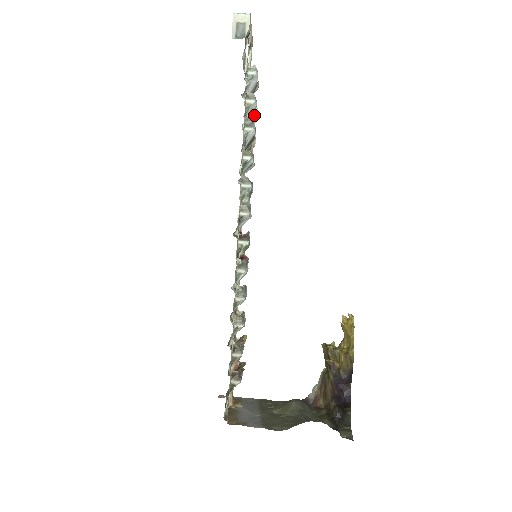
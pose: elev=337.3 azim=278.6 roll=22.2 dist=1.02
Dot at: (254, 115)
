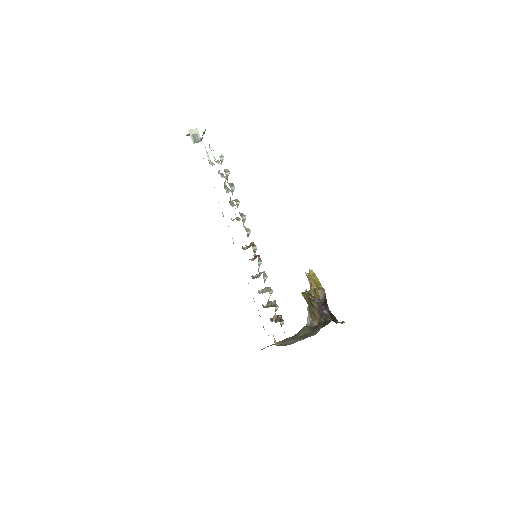
Dot at: (225, 181)
